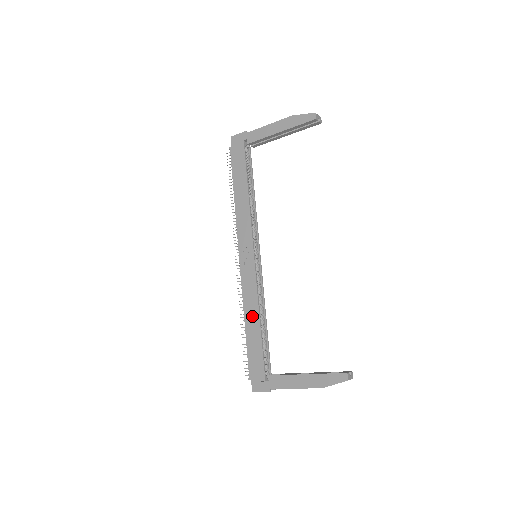
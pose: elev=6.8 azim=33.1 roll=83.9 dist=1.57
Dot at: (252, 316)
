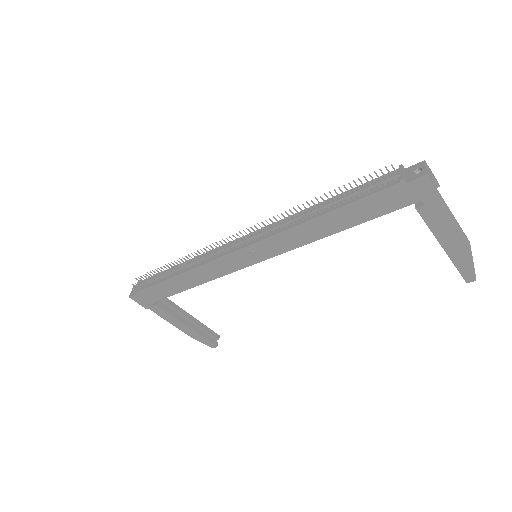
Dot at: (191, 280)
